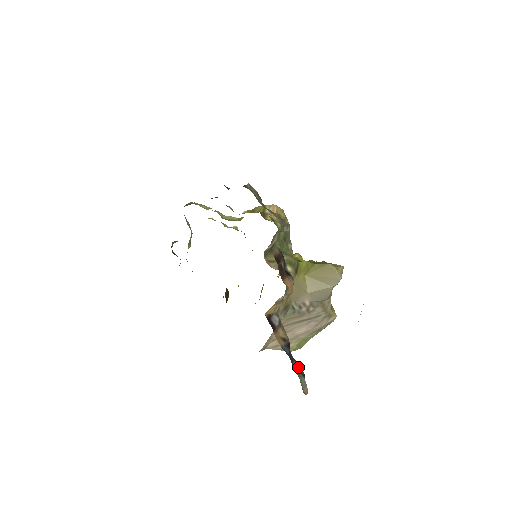
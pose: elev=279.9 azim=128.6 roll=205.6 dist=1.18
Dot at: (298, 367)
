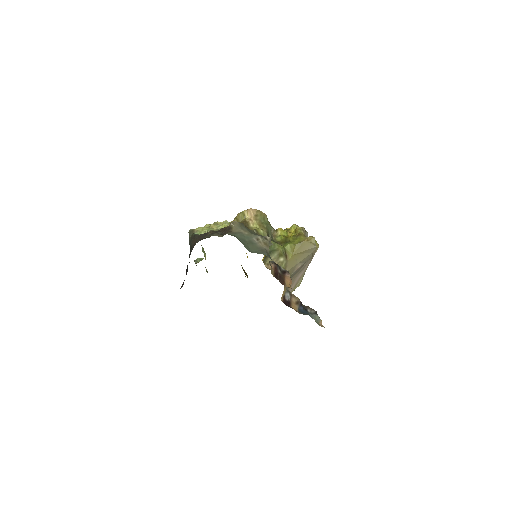
Dot at: (311, 310)
